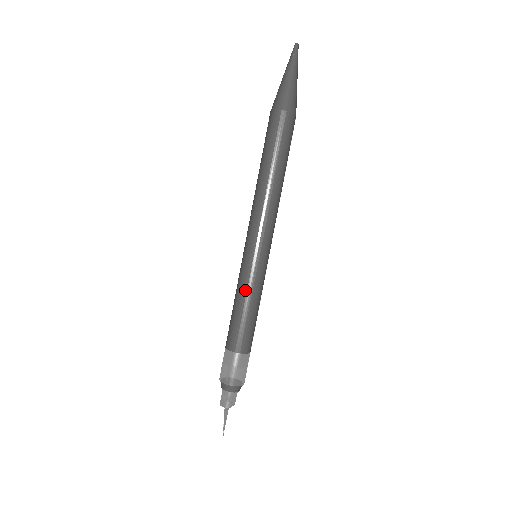
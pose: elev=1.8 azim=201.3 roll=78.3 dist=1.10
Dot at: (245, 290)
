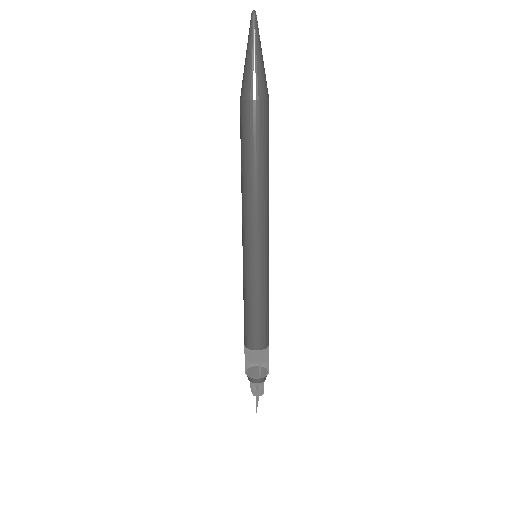
Dot at: (260, 293)
